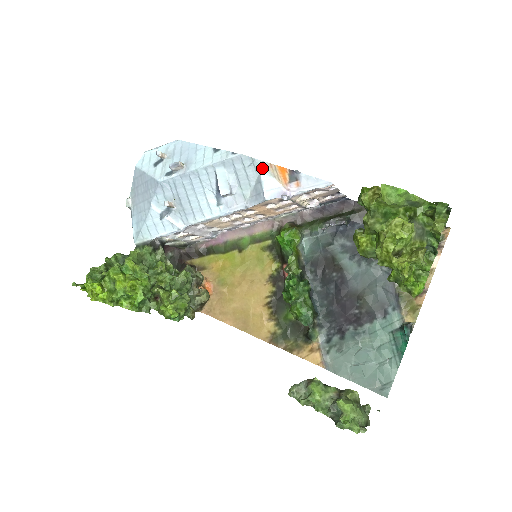
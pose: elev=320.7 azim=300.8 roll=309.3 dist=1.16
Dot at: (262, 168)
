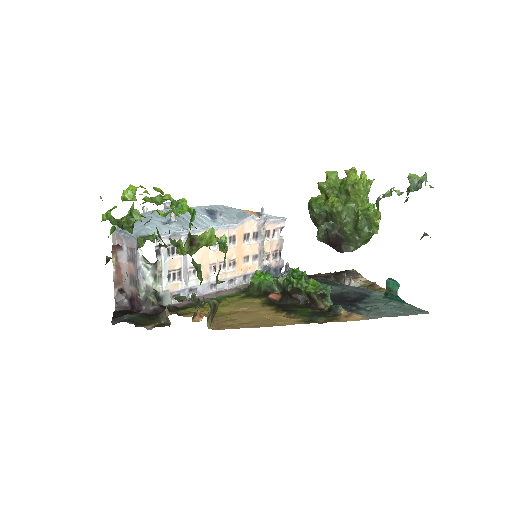
Dot at: (237, 210)
